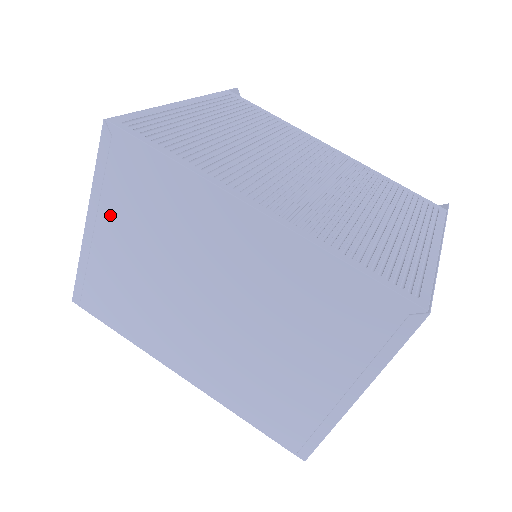
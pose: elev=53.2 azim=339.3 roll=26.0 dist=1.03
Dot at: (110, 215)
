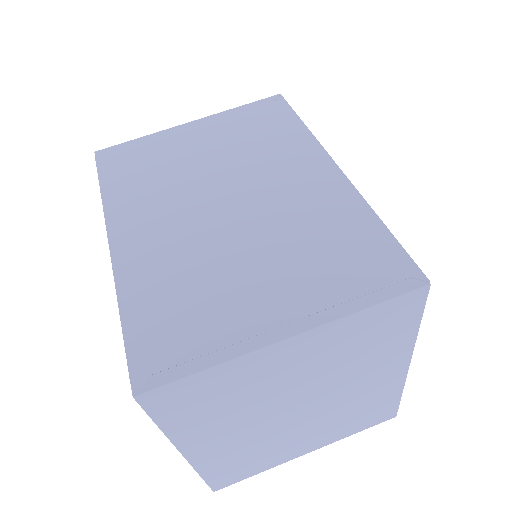
Dot at: (217, 126)
